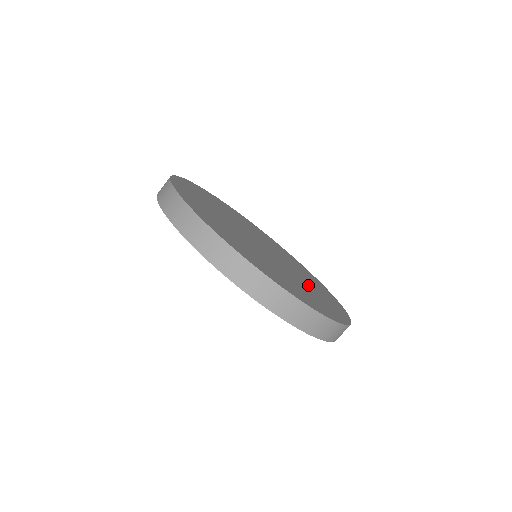
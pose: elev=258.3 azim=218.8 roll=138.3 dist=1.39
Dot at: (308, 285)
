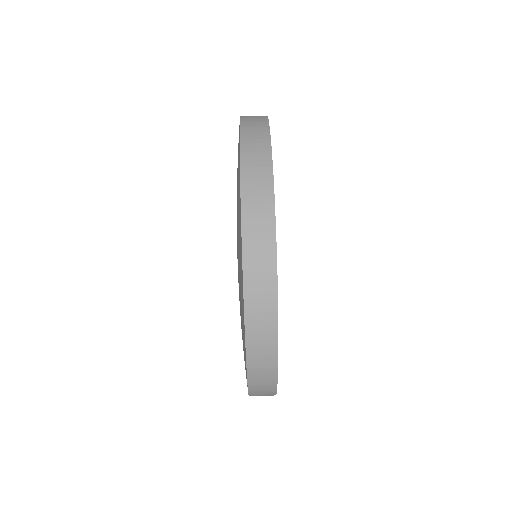
Dot at: occluded
